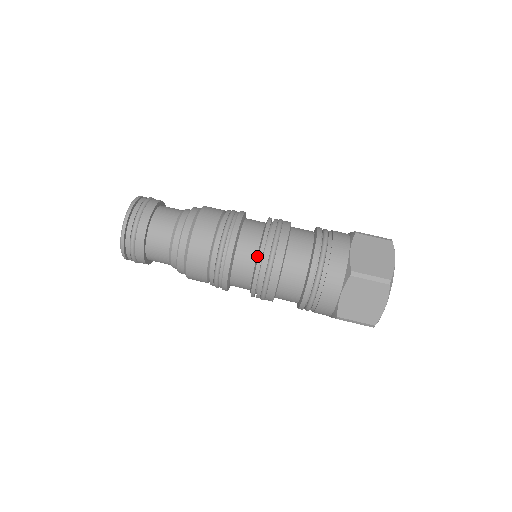
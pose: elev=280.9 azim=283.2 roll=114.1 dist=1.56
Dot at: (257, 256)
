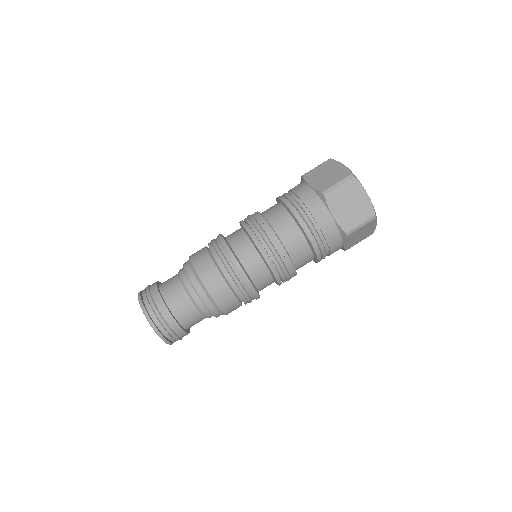
Dot at: (272, 275)
